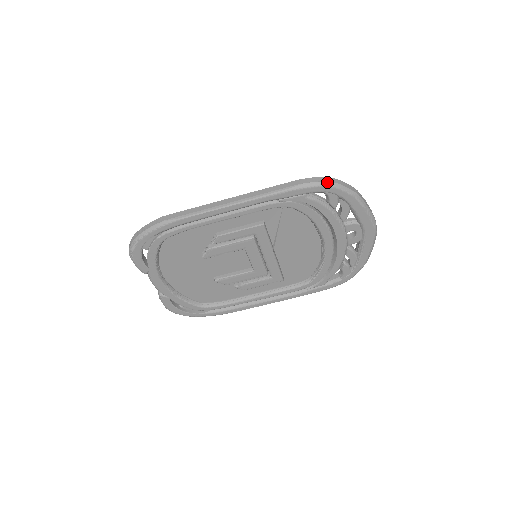
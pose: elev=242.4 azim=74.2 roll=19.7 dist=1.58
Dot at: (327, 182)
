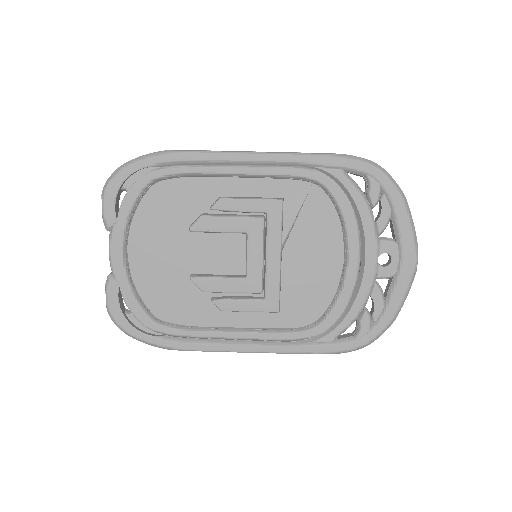
Dot at: (373, 162)
